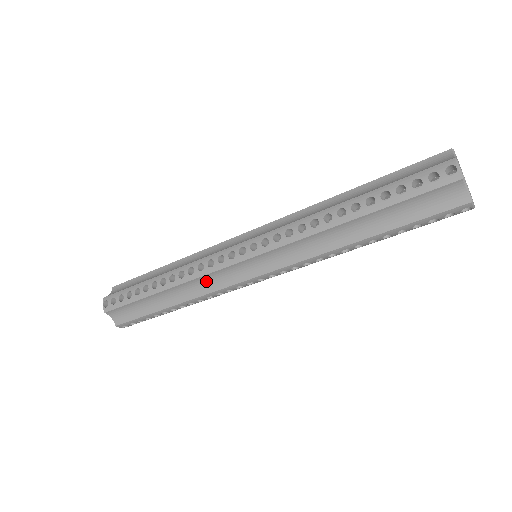
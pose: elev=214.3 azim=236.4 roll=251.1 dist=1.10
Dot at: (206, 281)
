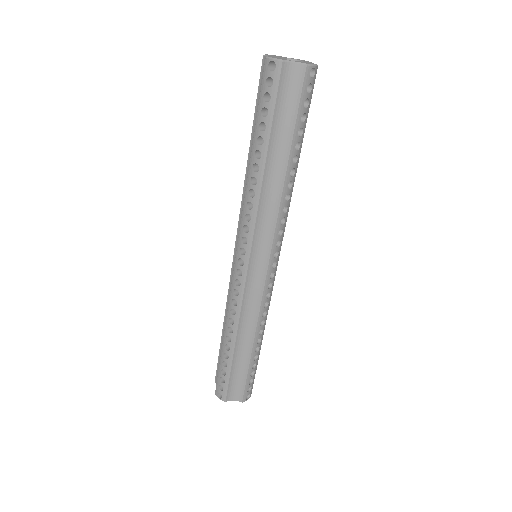
Dot at: (248, 307)
